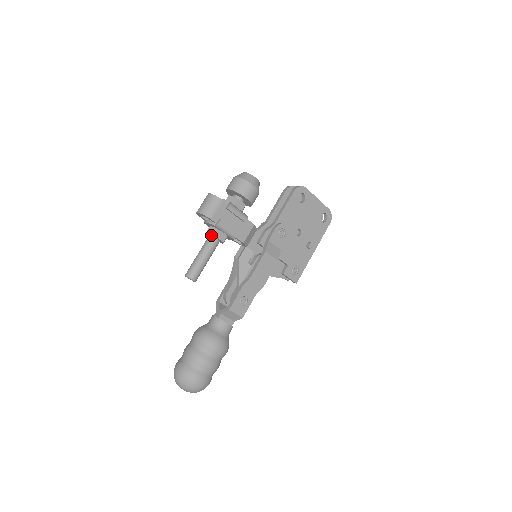
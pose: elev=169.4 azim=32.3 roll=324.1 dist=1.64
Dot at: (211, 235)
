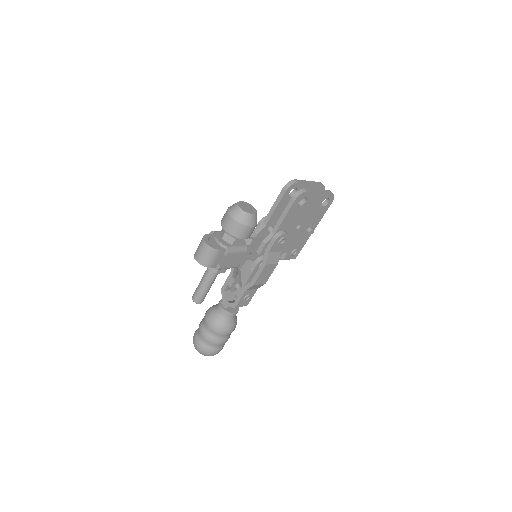
Dot at: (211, 269)
